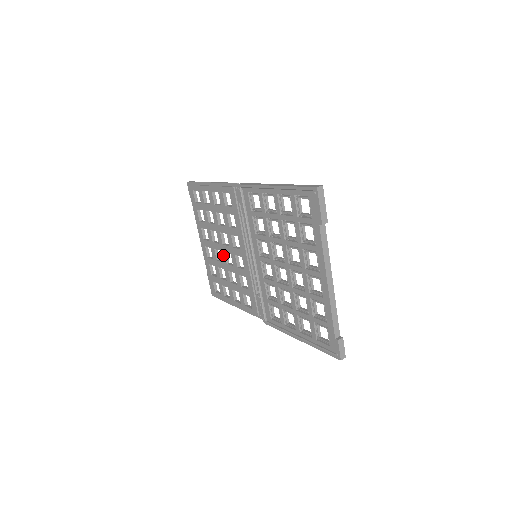
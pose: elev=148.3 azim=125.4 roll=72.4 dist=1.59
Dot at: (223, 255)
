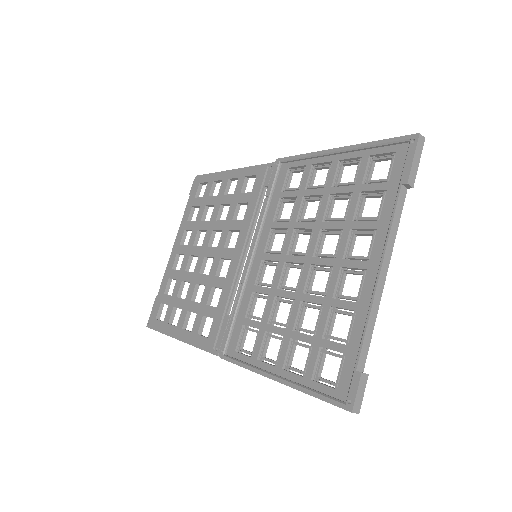
Dot at: (200, 261)
